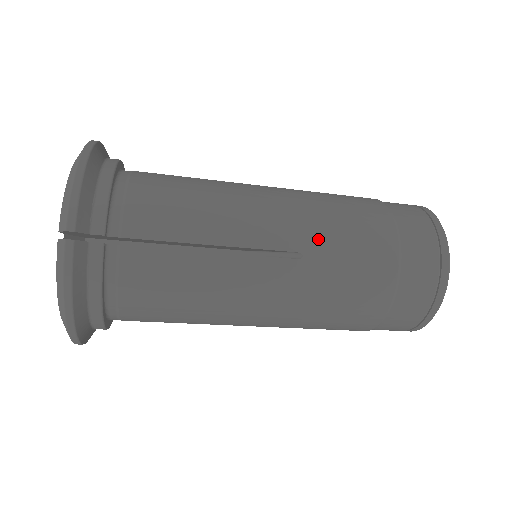
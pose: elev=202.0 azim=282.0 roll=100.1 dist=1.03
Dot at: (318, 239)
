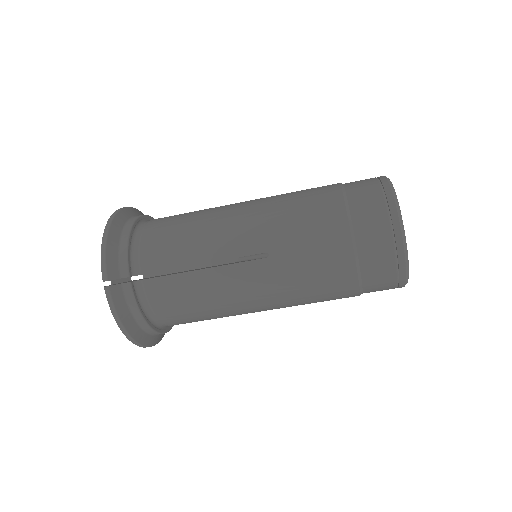
Dot at: (278, 238)
